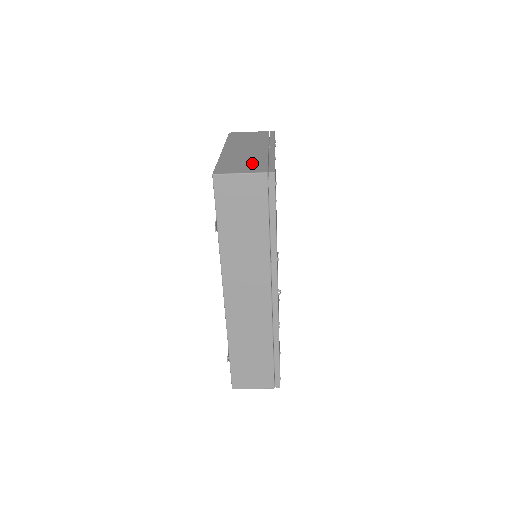
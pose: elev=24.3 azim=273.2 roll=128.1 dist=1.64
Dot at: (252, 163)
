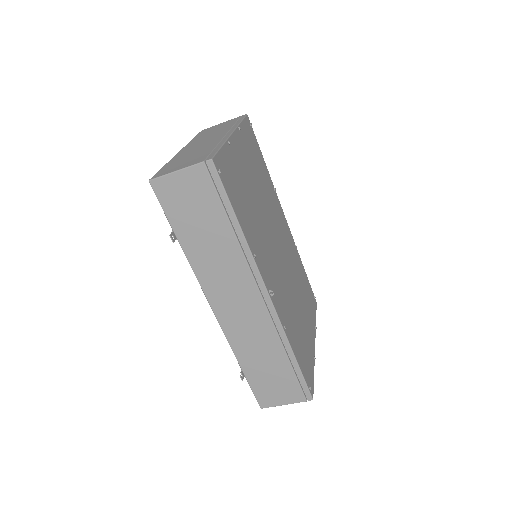
Dot at: (196, 156)
